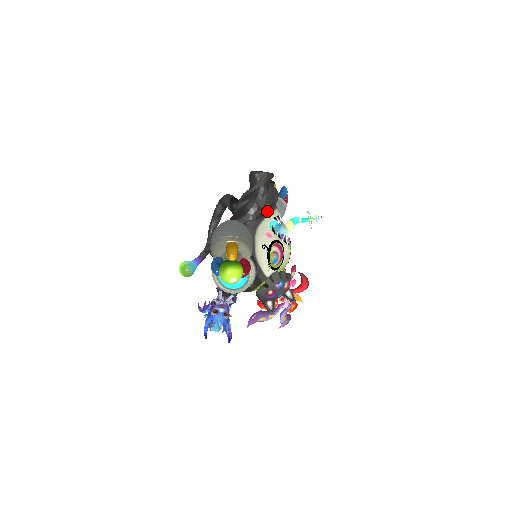
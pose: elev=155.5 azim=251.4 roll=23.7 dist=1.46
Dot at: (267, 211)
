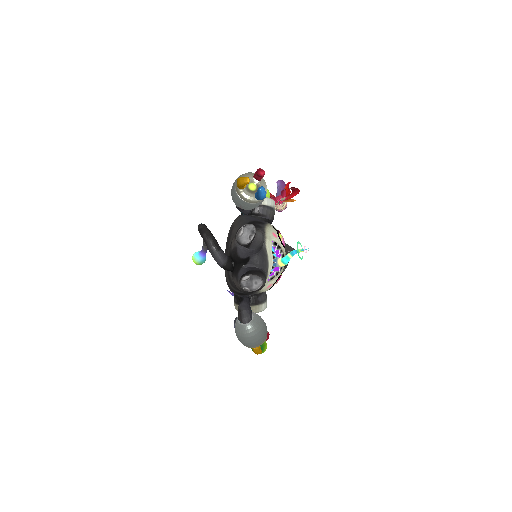
Dot at: occluded
